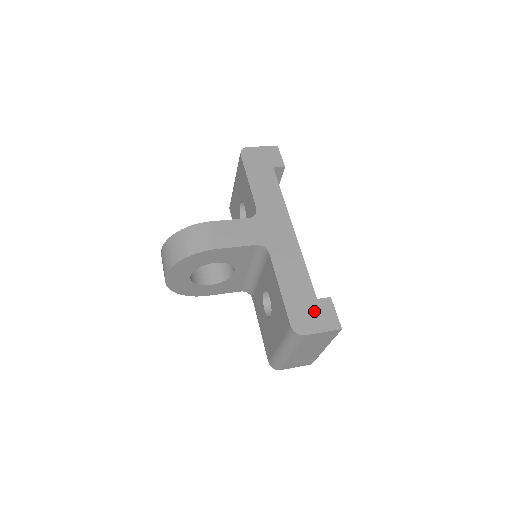
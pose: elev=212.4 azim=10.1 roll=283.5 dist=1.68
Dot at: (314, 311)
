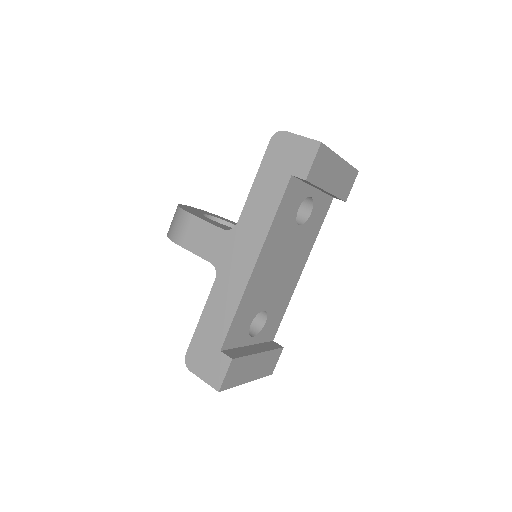
Dot at: (210, 359)
